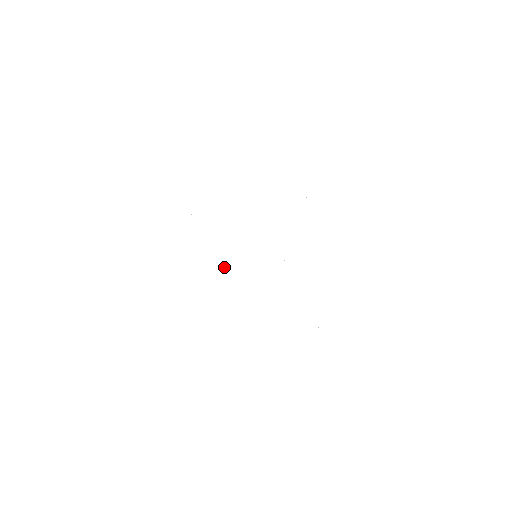
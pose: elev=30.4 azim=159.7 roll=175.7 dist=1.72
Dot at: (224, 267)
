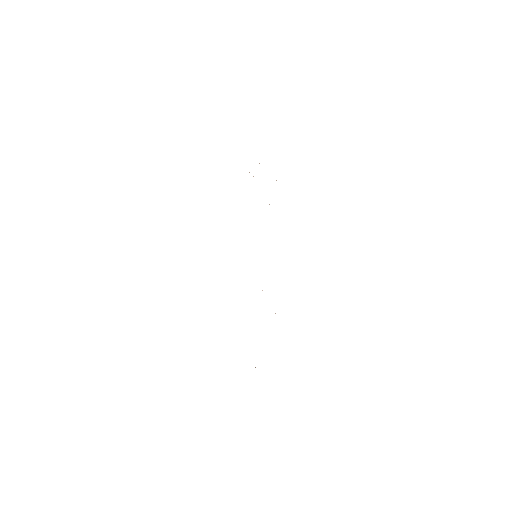
Dot at: occluded
